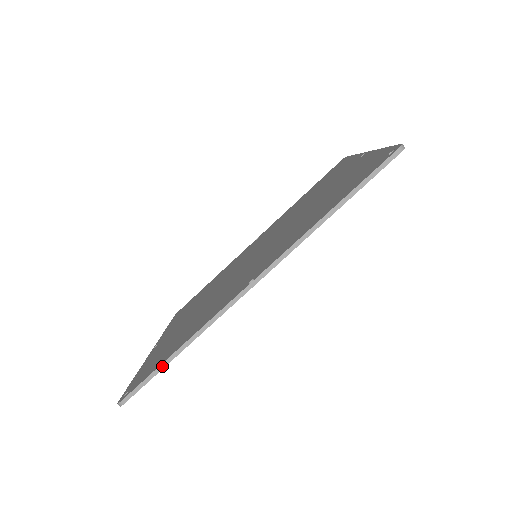
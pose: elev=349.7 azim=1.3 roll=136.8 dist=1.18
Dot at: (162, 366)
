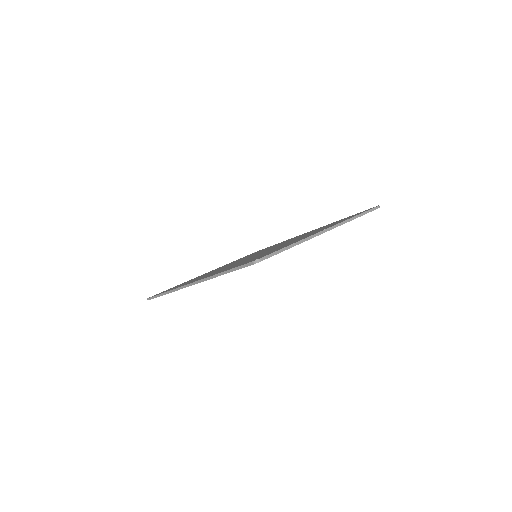
Dot at: (159, 295)
